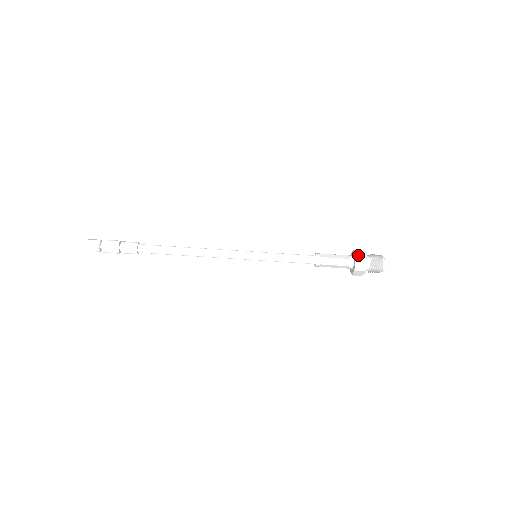
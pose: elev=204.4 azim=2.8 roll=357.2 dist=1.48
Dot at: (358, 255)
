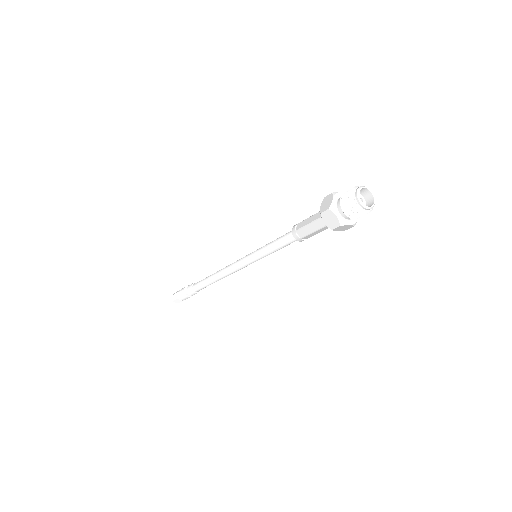
Dot at: (321, 209)
